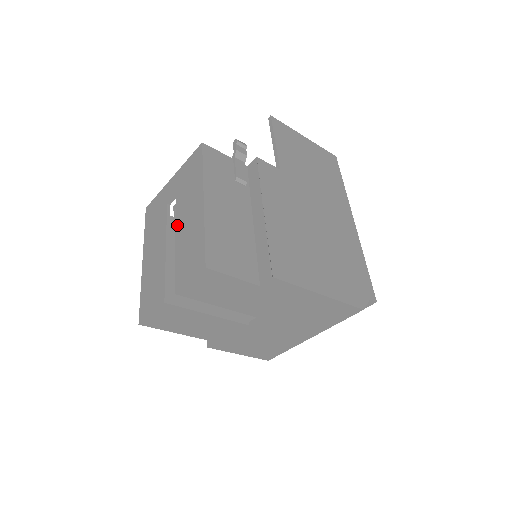
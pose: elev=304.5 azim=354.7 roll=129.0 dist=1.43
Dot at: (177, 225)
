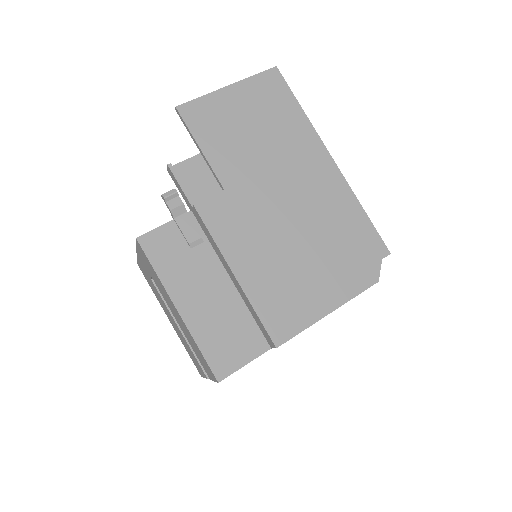
Dot at: (173, 314)
